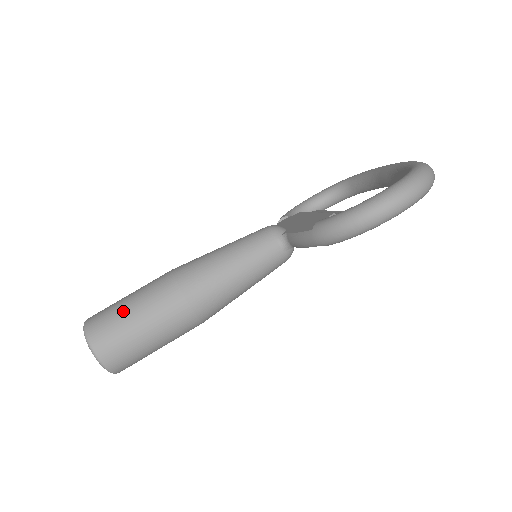
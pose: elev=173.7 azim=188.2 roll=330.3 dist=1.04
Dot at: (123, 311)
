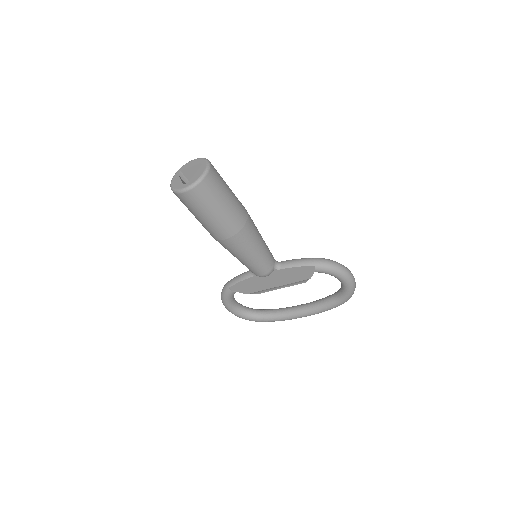
Dot at: occluded
